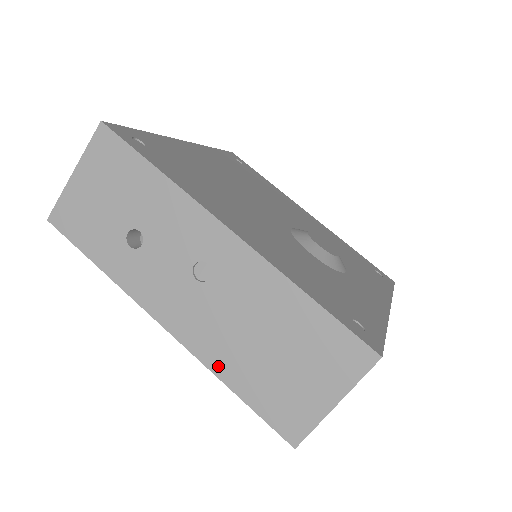
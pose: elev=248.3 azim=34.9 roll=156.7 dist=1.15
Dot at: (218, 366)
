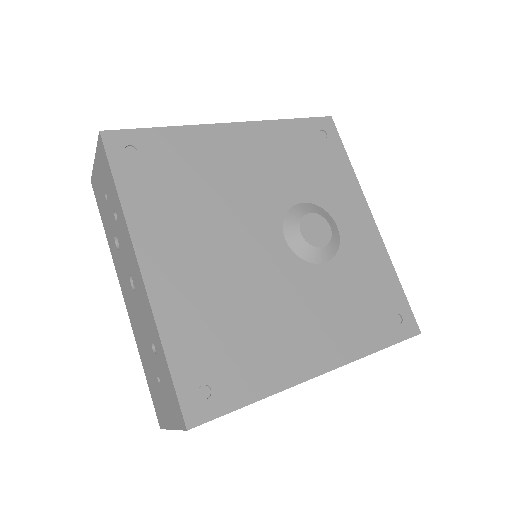
Dot at: occluded
